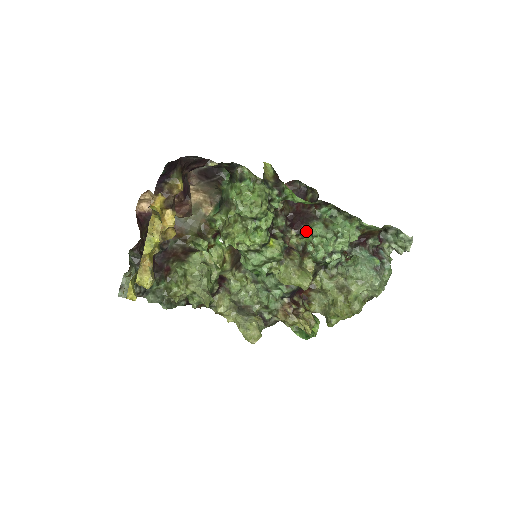
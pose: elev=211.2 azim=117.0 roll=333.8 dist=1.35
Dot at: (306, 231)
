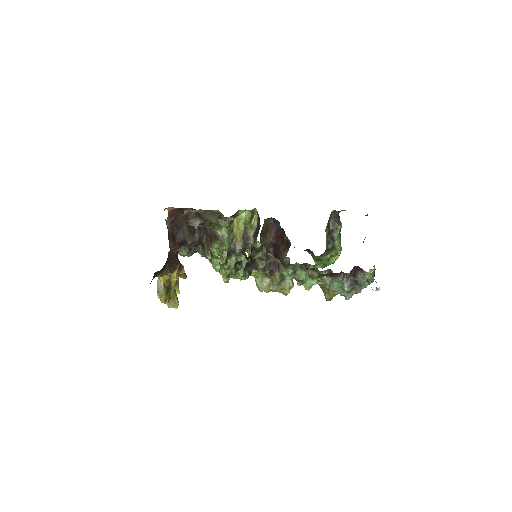
Dot at: occluded
